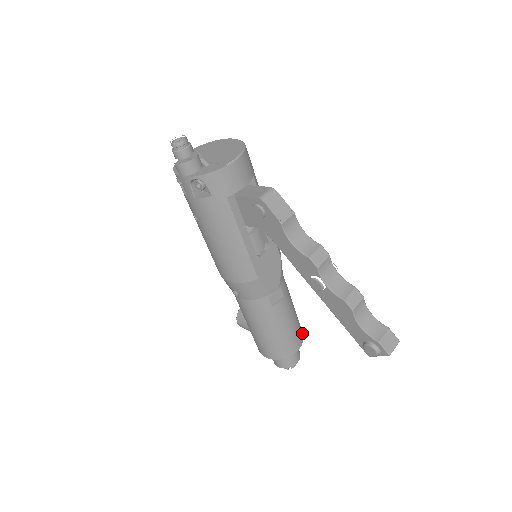
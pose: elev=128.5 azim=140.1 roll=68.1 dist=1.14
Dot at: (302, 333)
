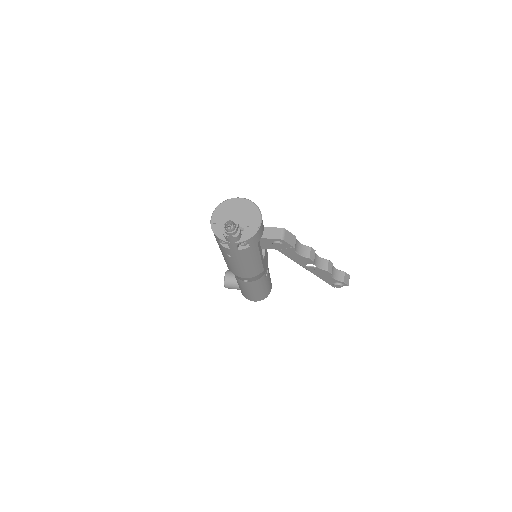
Dot at: occluded
